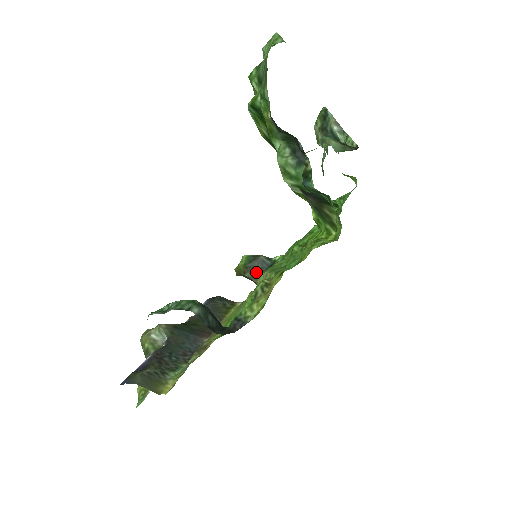
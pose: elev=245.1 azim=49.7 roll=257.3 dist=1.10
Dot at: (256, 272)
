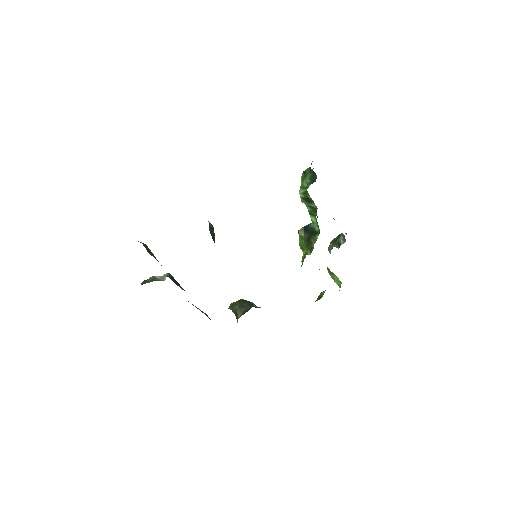
Dot at: (243, 307)
